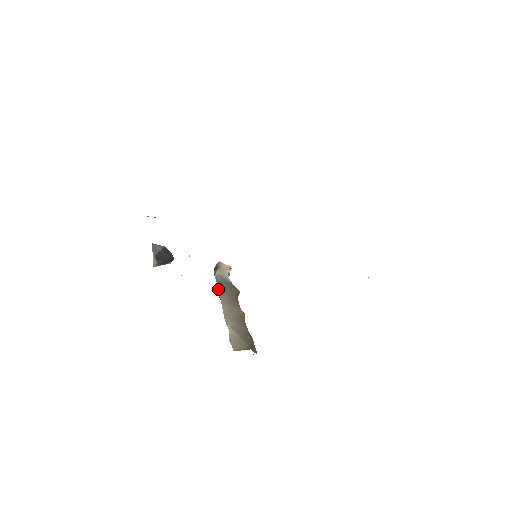
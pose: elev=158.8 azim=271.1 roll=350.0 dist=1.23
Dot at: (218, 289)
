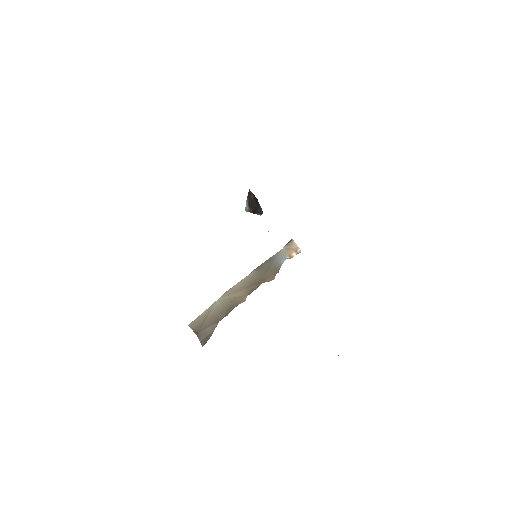
Dot at: (261, 264)
